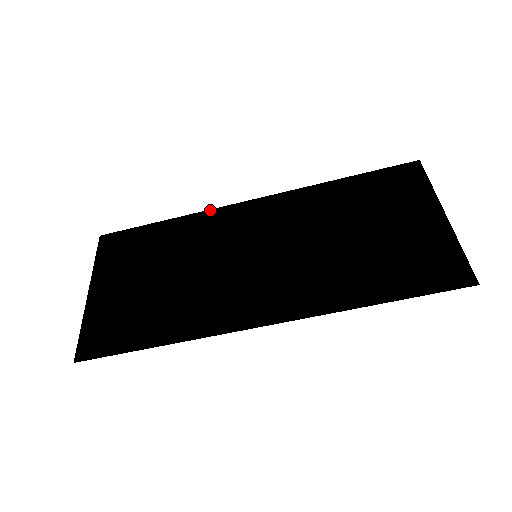
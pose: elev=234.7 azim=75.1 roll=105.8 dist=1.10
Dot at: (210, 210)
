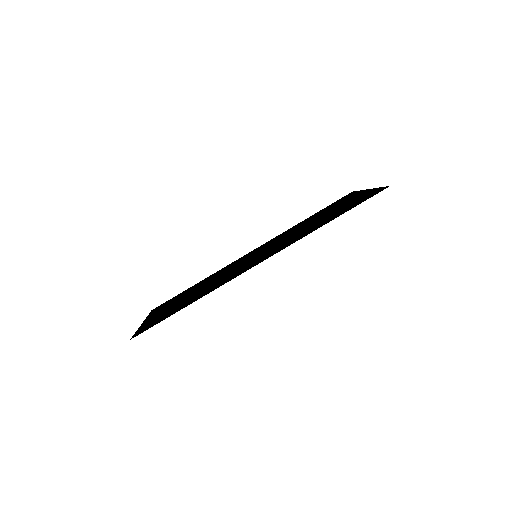
Dot at: (226, 266)
